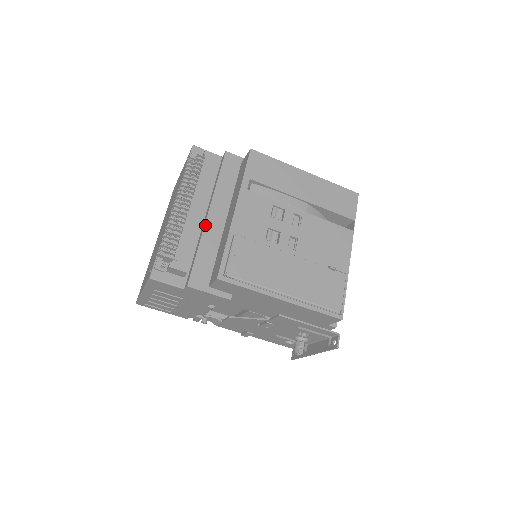
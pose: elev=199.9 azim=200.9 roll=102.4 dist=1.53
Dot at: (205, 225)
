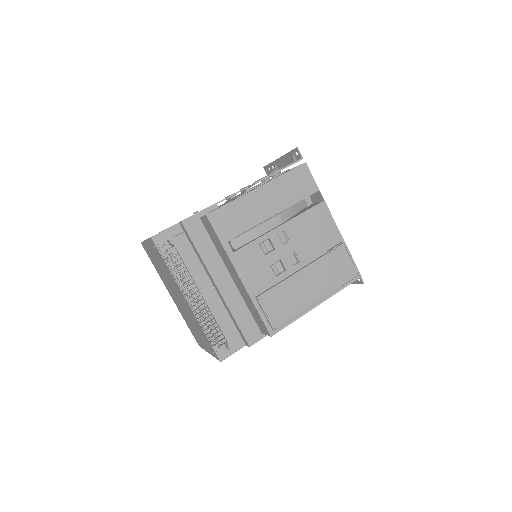
Dot at: (222, 296)
